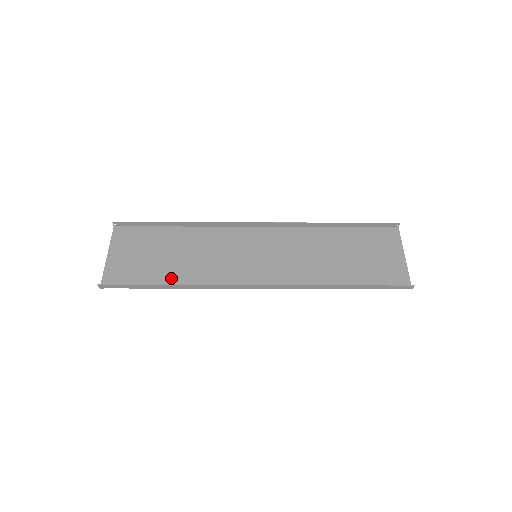
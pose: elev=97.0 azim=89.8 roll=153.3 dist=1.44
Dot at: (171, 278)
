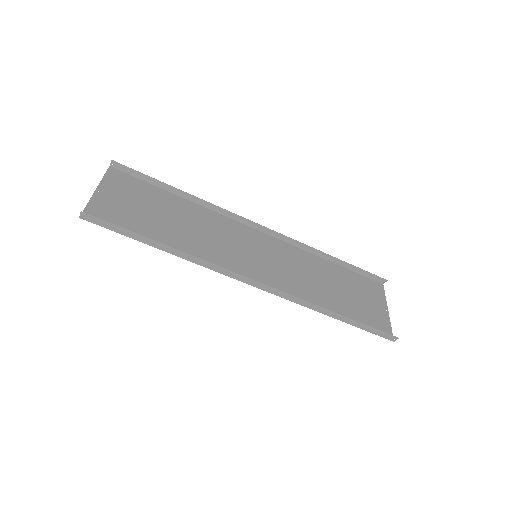
Dot at: (165, 241)
